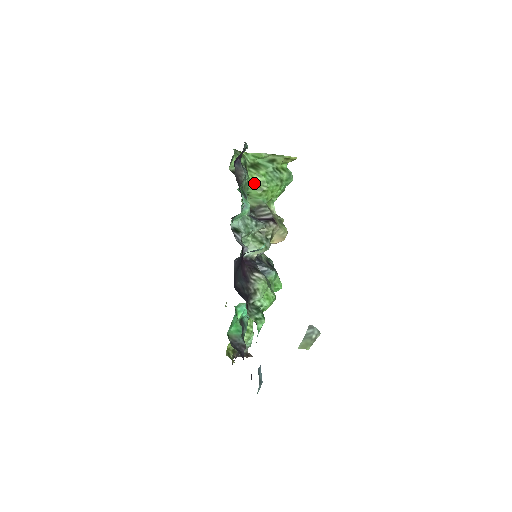
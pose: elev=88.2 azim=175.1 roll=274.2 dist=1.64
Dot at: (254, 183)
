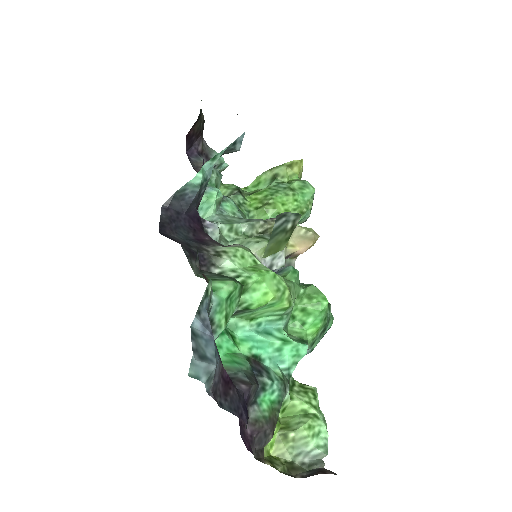
Dot at: (255, 203)
